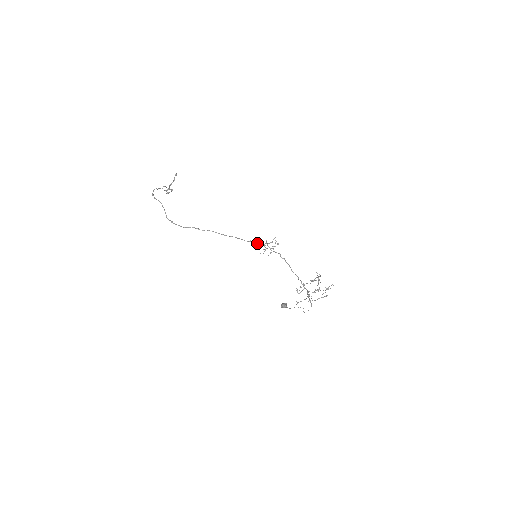
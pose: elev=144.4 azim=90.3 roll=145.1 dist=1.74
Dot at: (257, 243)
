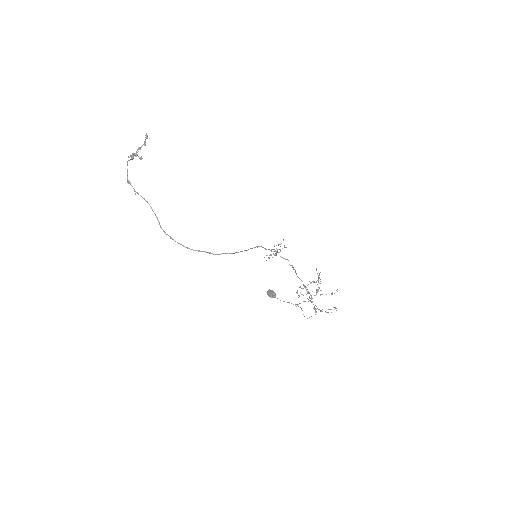
Dot at: occluded
